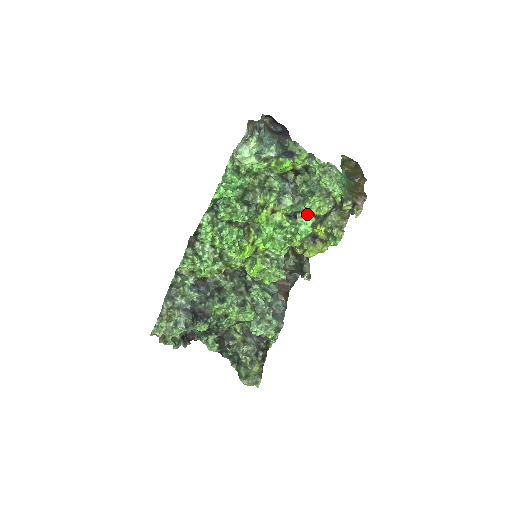
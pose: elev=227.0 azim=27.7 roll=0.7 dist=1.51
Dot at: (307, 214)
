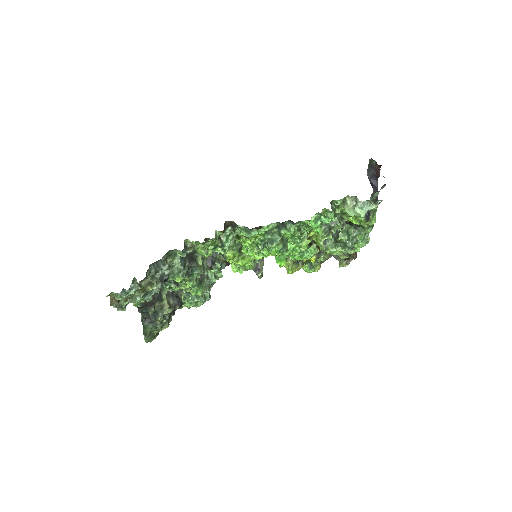
Dot at: (318, 247)
